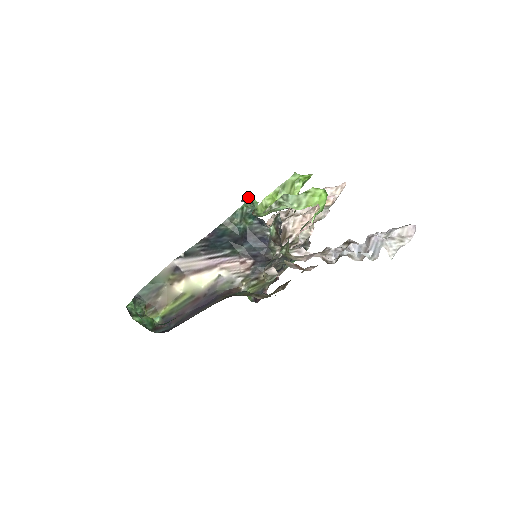
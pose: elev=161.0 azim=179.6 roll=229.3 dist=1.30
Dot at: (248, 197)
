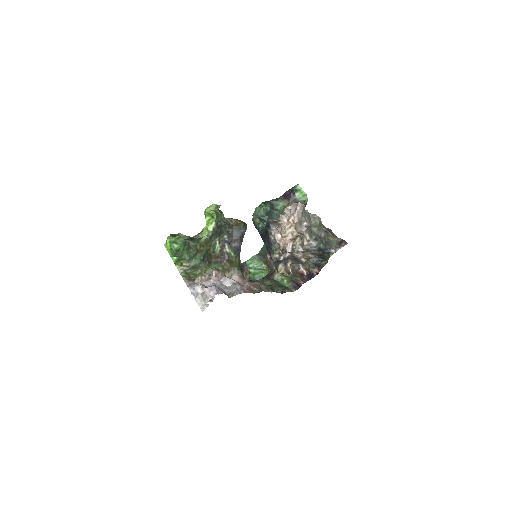
Dot at: (289, 192)
